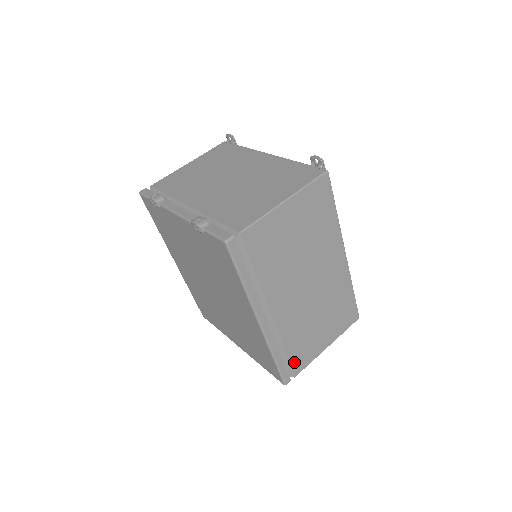
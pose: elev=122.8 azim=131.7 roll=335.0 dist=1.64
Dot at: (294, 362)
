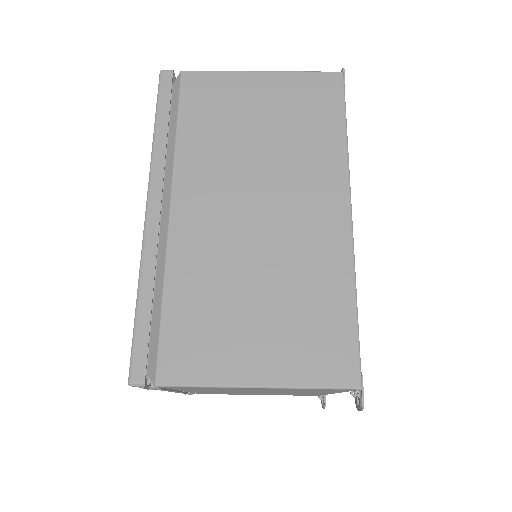
Dot at: (170, 345)
